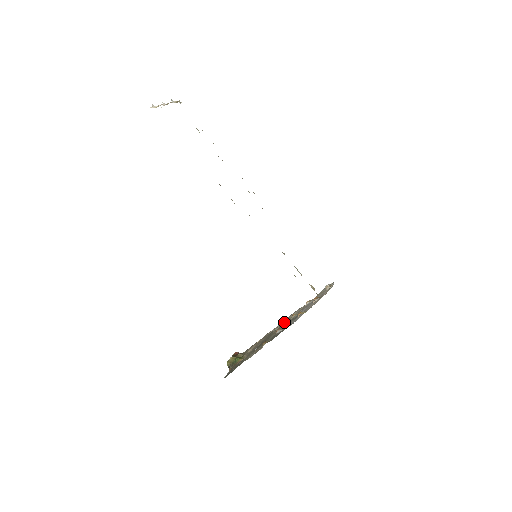
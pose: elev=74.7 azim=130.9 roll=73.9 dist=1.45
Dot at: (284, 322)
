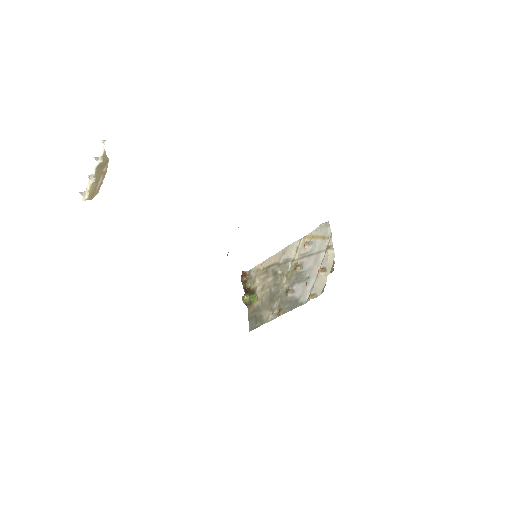
Dot at: (286, 265)
